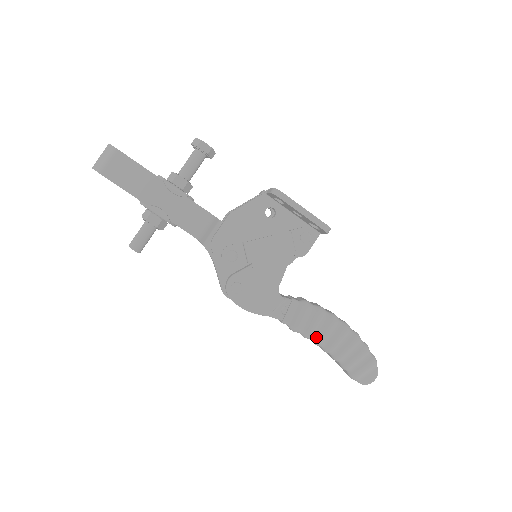
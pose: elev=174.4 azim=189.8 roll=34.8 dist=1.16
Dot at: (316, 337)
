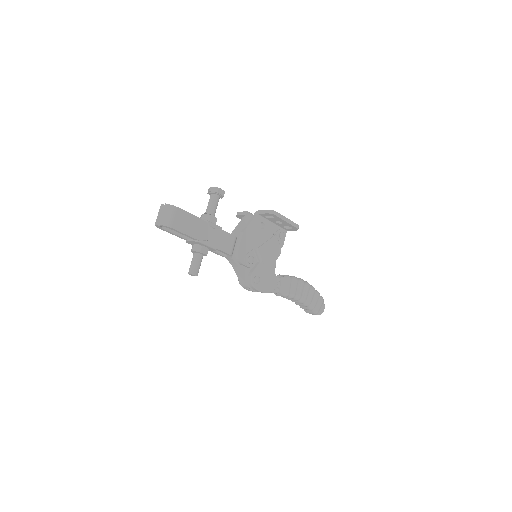
Dot at: (297, 295)
